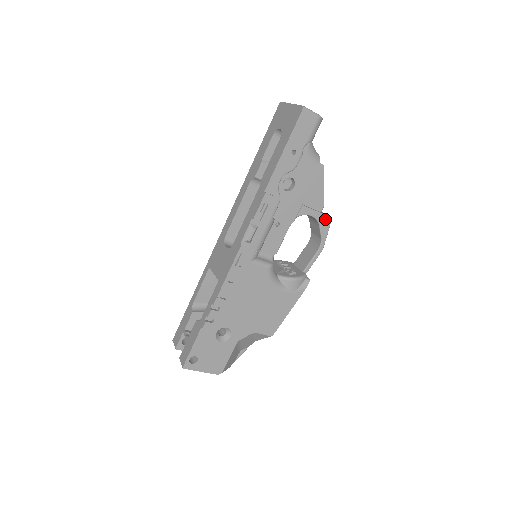
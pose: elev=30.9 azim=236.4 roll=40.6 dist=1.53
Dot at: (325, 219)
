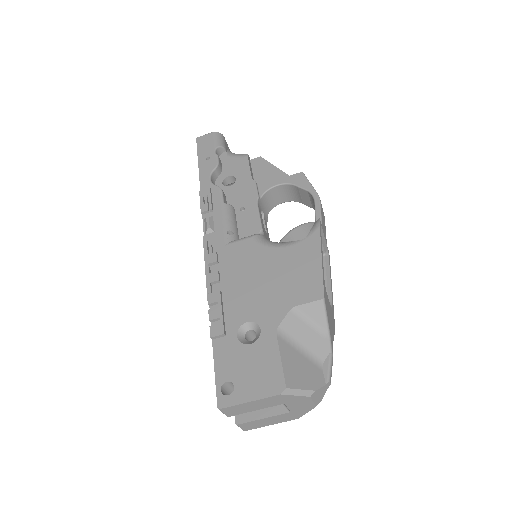
Dot at: (295, 178)
